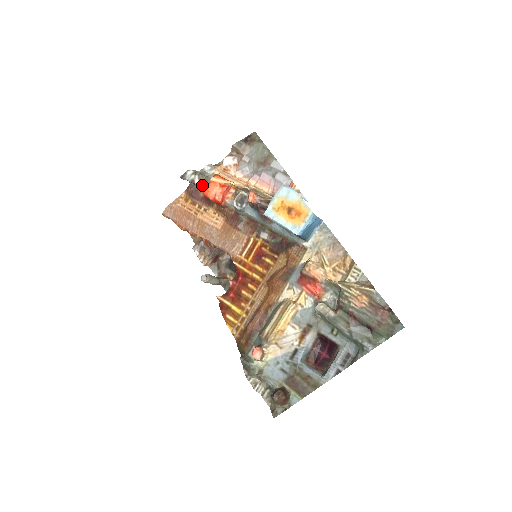
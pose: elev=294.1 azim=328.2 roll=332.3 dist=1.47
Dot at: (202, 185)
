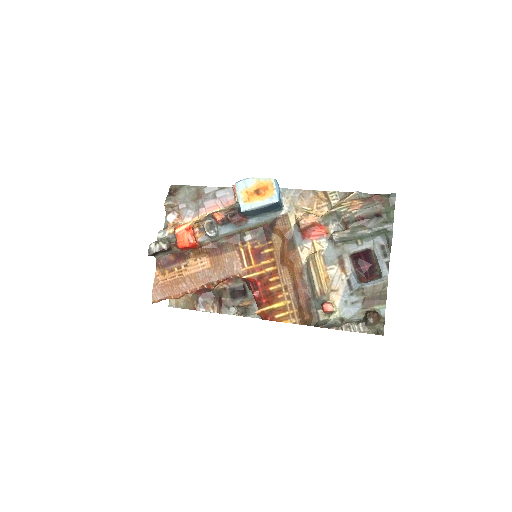
Dot at: (170, 246)
